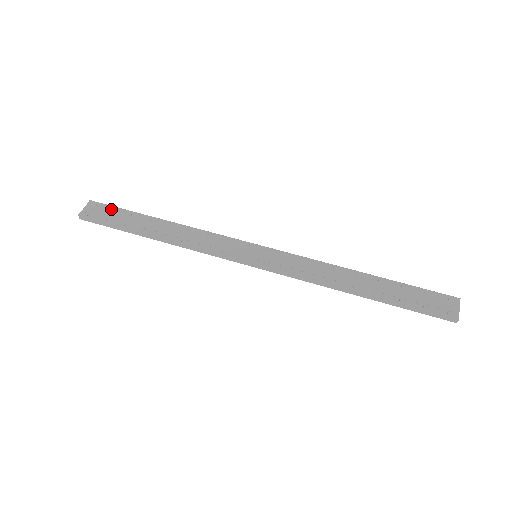
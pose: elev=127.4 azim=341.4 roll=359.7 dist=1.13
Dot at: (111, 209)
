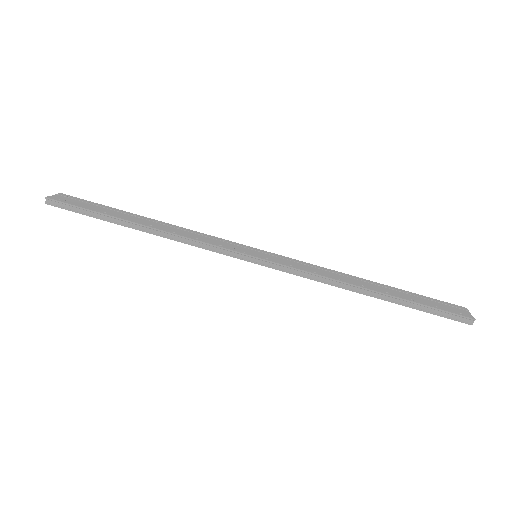
Dot at: (86, 201)
